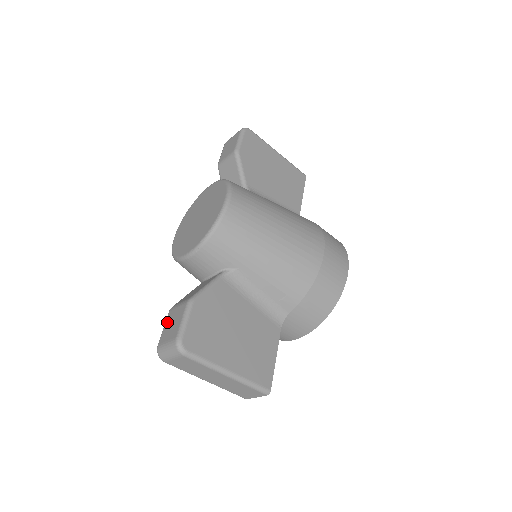
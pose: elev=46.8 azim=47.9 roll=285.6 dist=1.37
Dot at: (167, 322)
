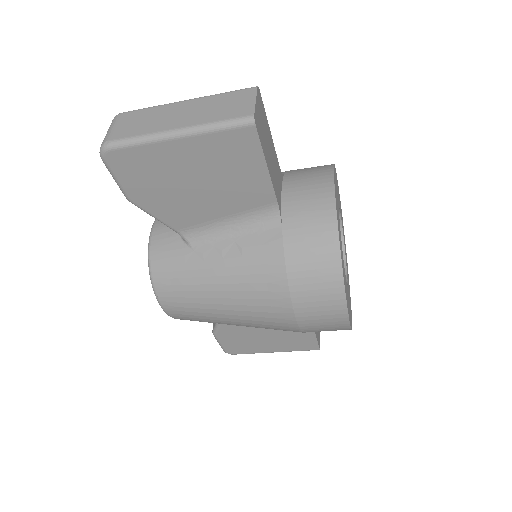
Dot at: occluded
